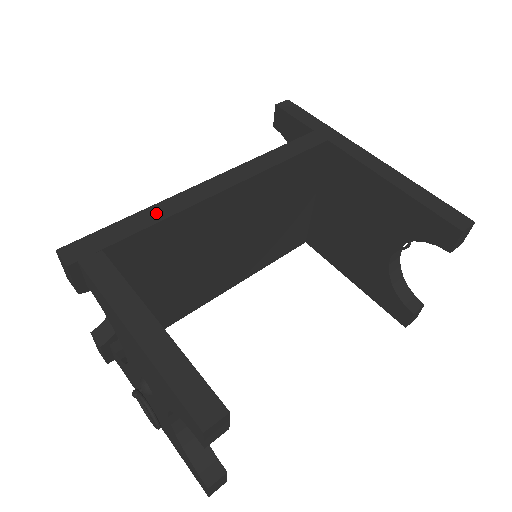
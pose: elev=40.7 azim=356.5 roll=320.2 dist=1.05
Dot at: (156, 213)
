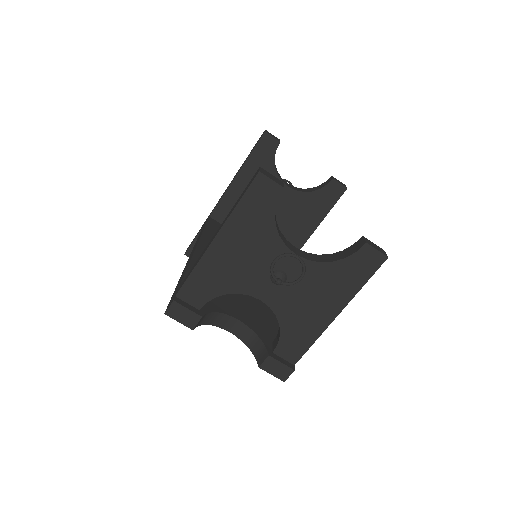
Dot at: (183, 273)
